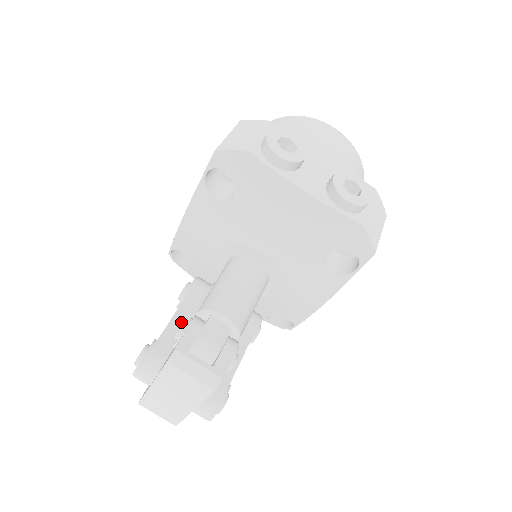
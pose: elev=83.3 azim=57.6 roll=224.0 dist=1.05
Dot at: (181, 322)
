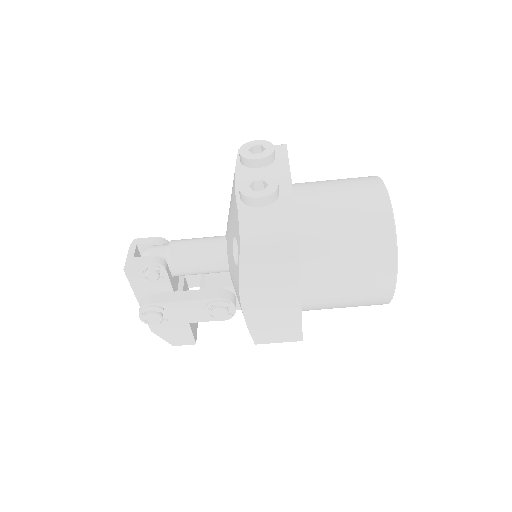
Dot at: occluded
